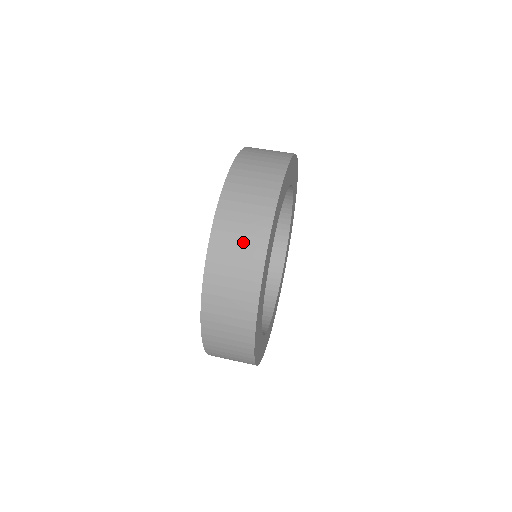
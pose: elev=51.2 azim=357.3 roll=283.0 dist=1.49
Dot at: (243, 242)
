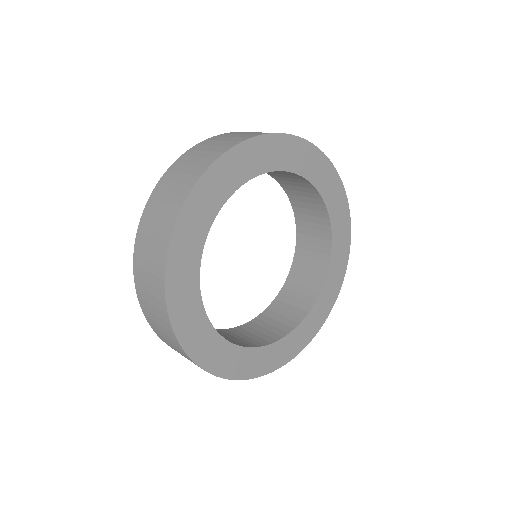
Dot at: (168, 200)
